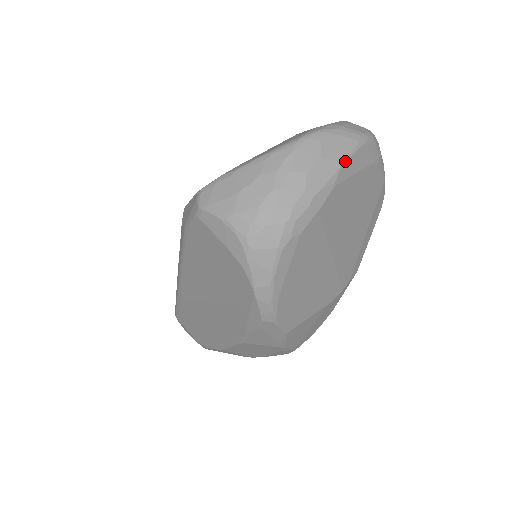
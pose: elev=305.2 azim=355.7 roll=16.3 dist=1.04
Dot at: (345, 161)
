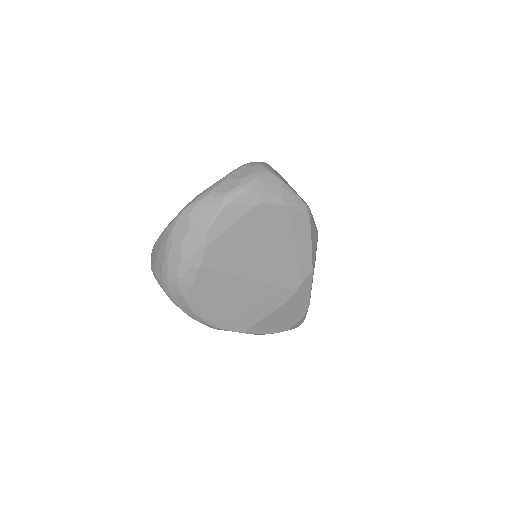
Dot at: (210, 225)
